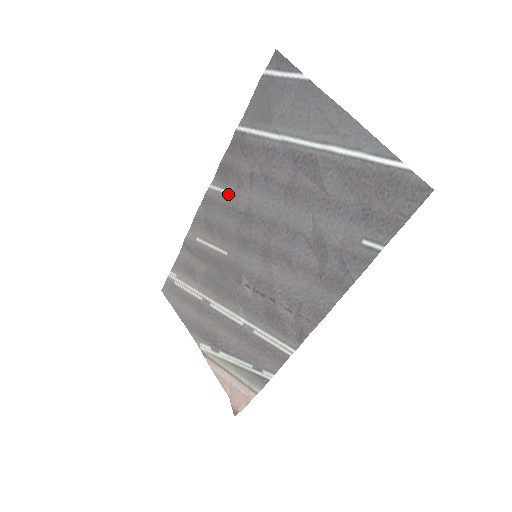
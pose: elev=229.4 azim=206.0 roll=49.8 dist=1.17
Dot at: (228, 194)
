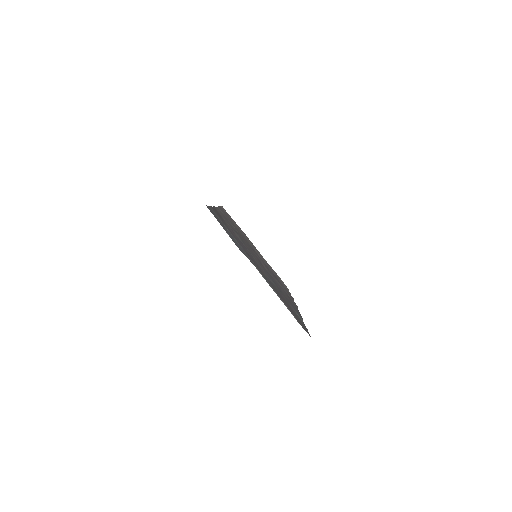
Dot at: occluded
